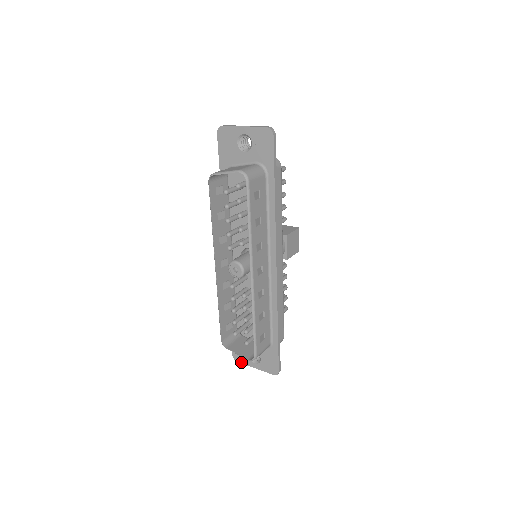
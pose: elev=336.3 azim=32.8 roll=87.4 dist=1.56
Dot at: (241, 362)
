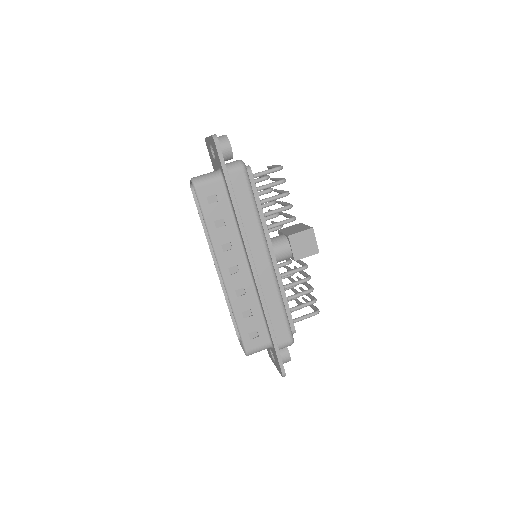
Dot at: (271, 359)
